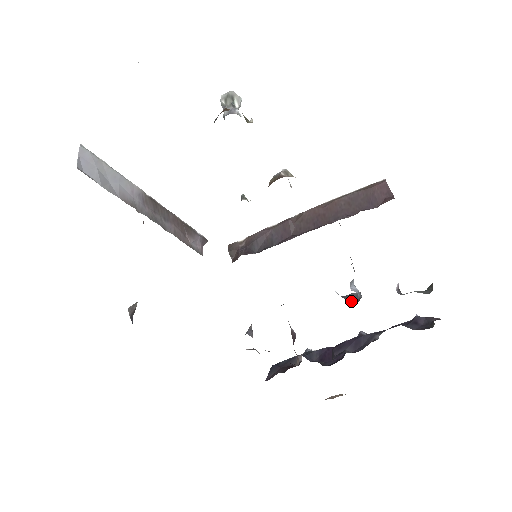
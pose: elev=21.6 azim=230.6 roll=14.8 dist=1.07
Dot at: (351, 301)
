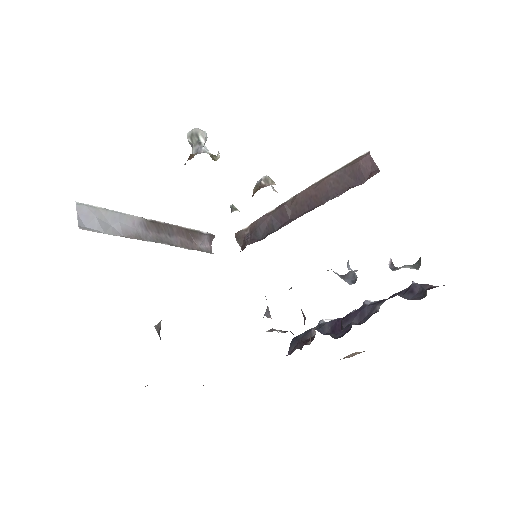
Dot at: (349, 282)
